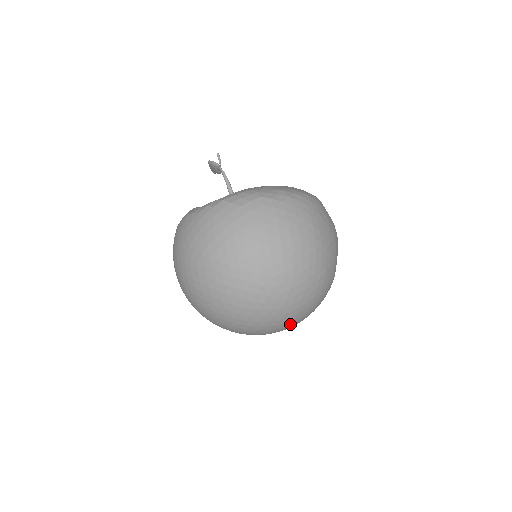
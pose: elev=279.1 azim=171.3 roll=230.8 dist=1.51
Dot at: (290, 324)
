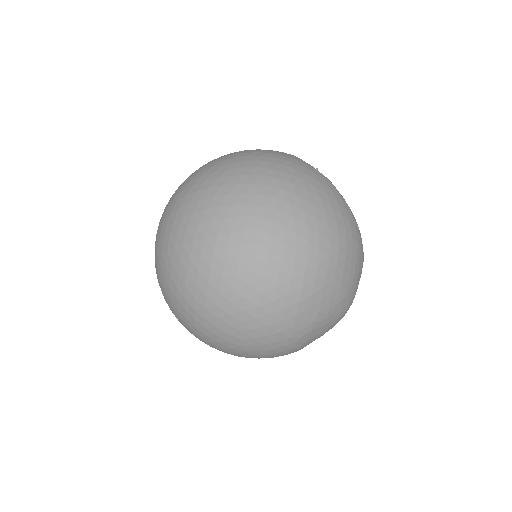
Dot at: (220, 308)
